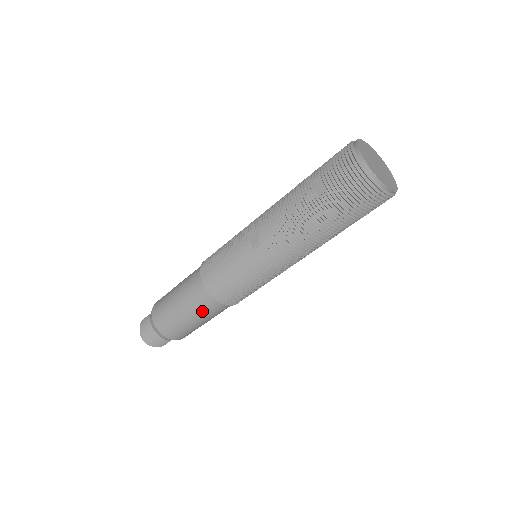
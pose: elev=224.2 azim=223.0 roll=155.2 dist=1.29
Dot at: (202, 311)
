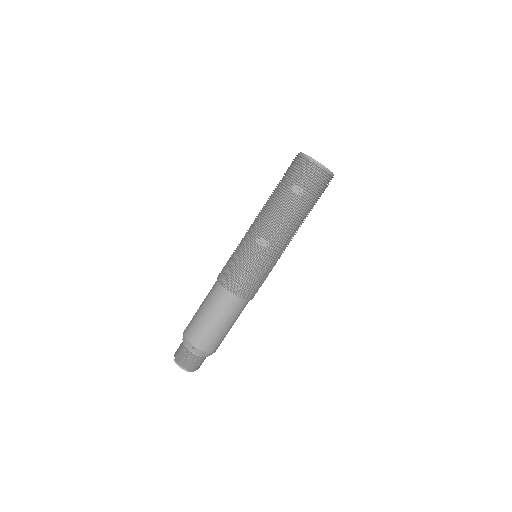
Dot at: (236, 314)
